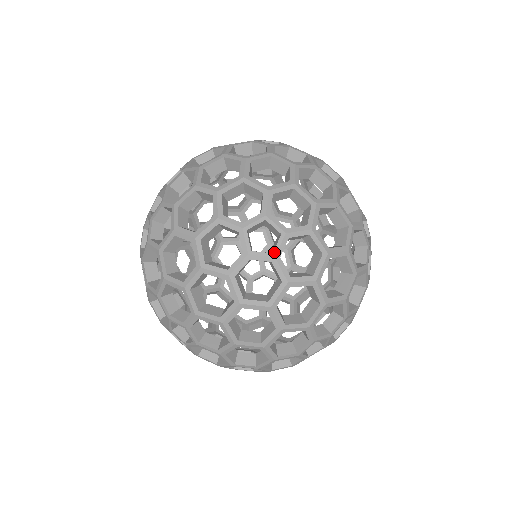
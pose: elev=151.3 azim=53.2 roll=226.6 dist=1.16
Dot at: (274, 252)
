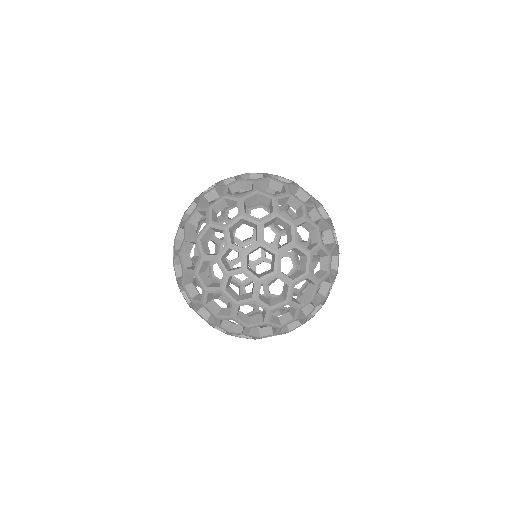
Dot at: (241, 267)
